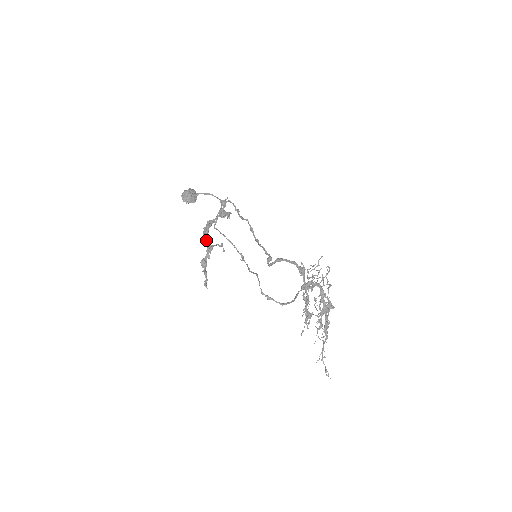
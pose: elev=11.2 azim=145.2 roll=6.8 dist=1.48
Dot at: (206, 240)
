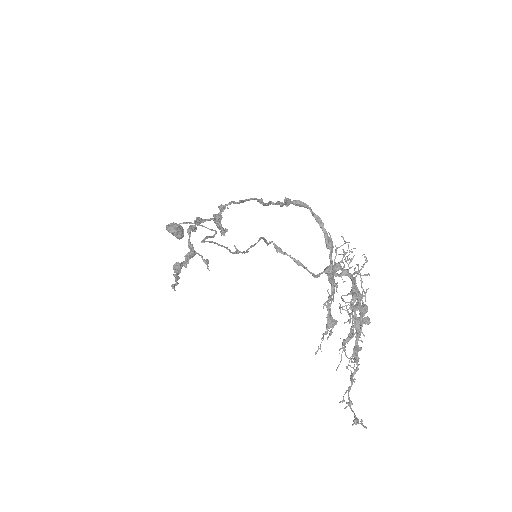
Dot at: (189, 237)
